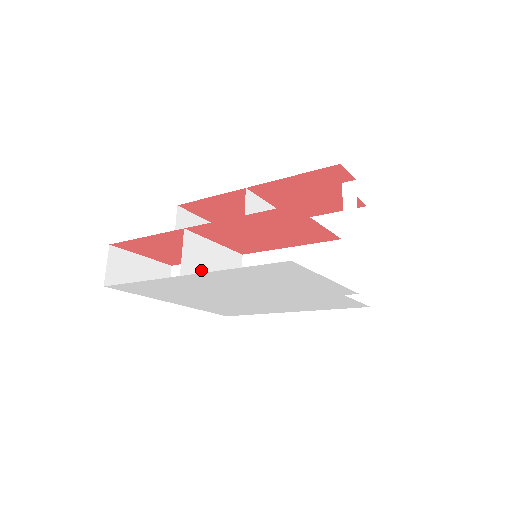
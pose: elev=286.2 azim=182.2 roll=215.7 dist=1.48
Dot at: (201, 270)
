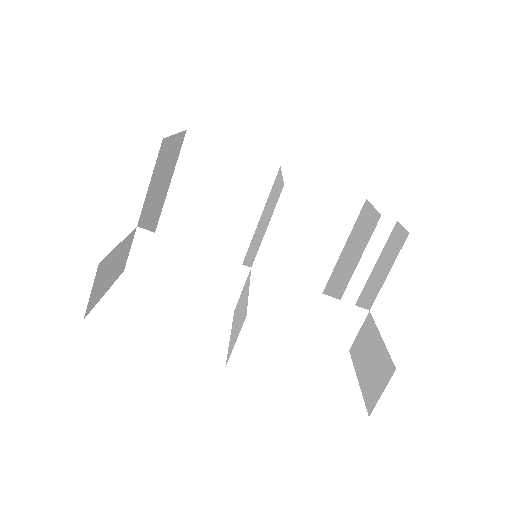
Dot at: (233, 335)
